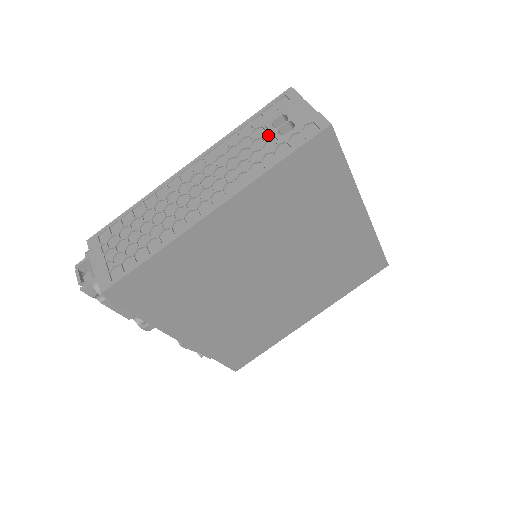
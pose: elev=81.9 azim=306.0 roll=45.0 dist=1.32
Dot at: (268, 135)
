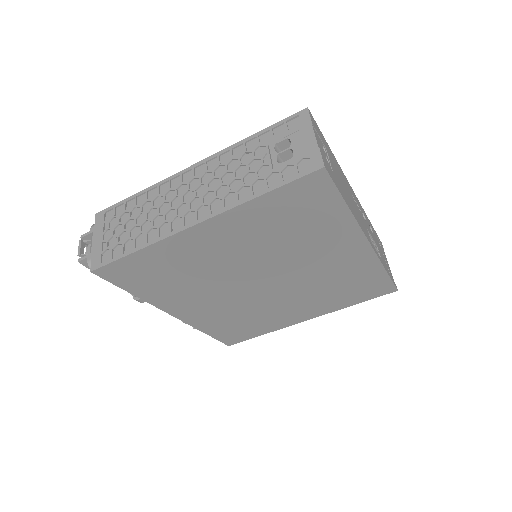
Dot at: (268, 158)
